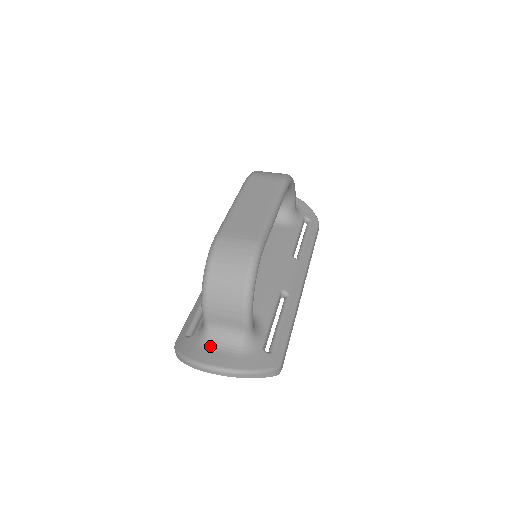
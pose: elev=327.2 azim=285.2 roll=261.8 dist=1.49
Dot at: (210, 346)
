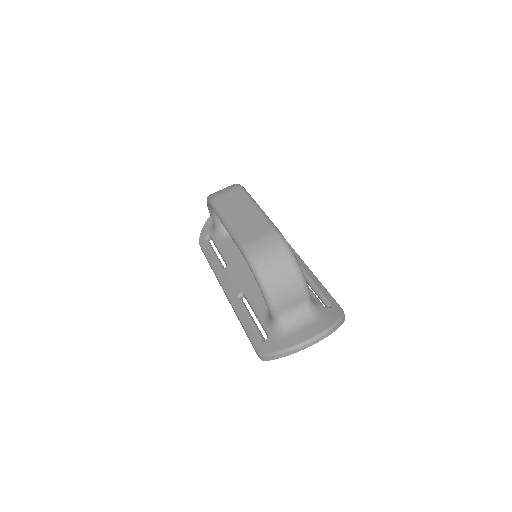
Dot at: (292, 330)
